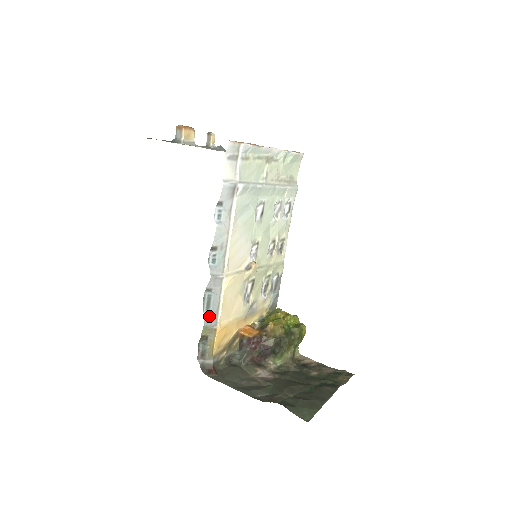
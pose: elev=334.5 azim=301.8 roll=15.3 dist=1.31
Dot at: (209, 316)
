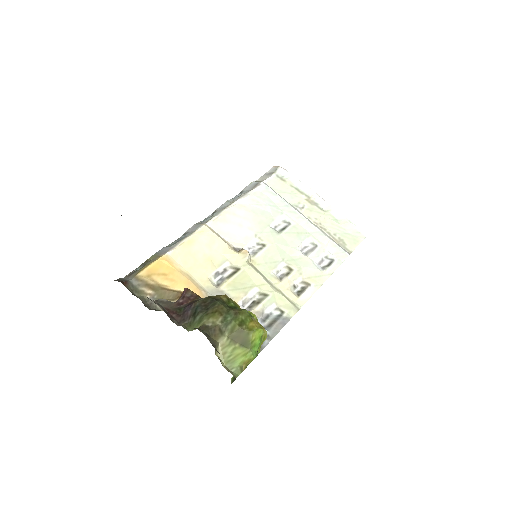
Dot at: (167, 248)
